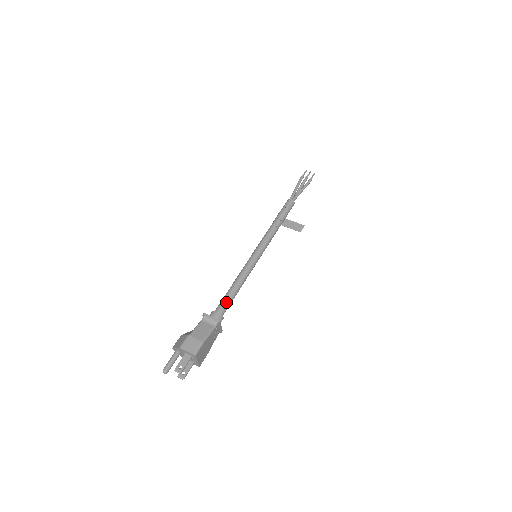
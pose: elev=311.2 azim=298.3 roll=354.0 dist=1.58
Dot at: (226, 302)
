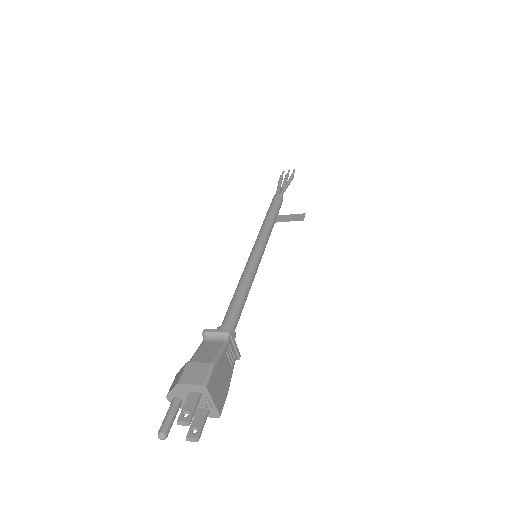
Dot at: (233, 312)
